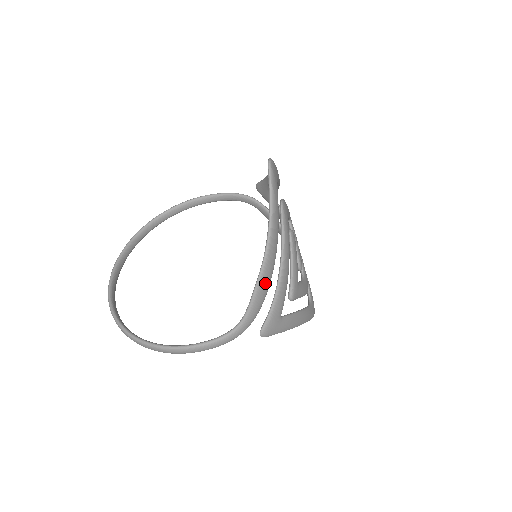
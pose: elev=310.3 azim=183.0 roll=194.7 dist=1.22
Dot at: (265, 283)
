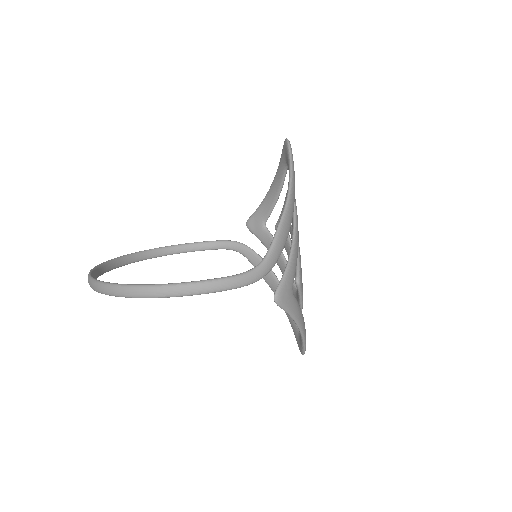
Dot at: (287, 226)
